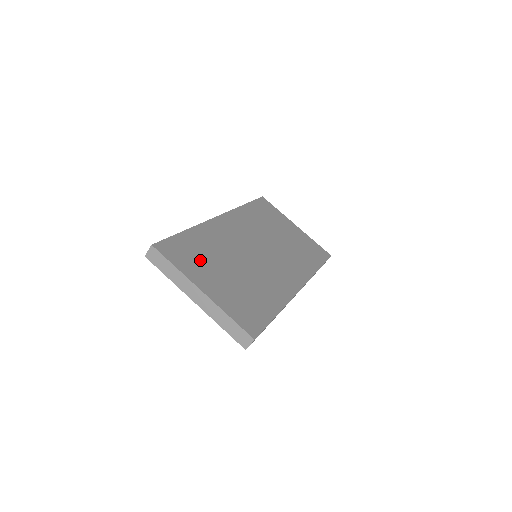
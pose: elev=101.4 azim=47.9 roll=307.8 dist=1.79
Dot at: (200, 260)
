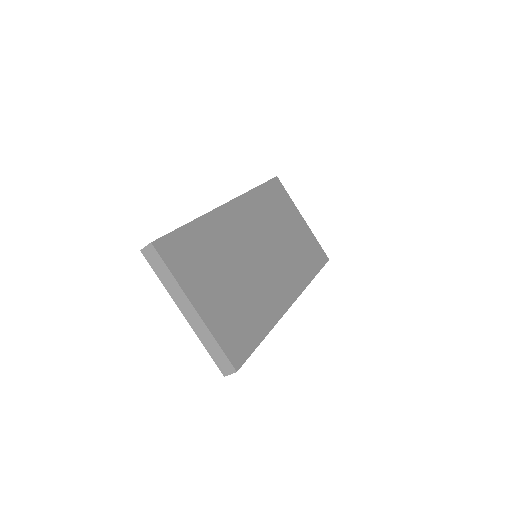
Dot at: (199, 265)
